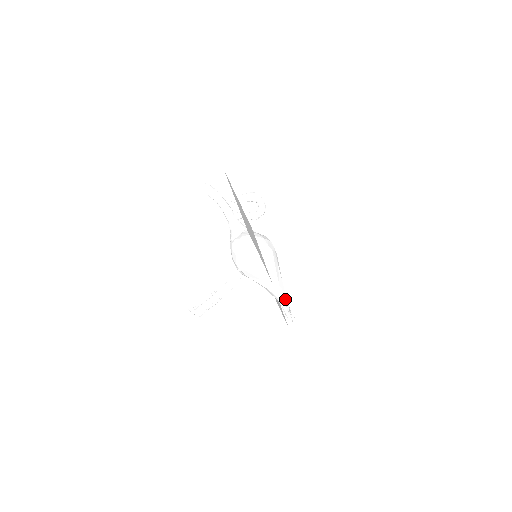
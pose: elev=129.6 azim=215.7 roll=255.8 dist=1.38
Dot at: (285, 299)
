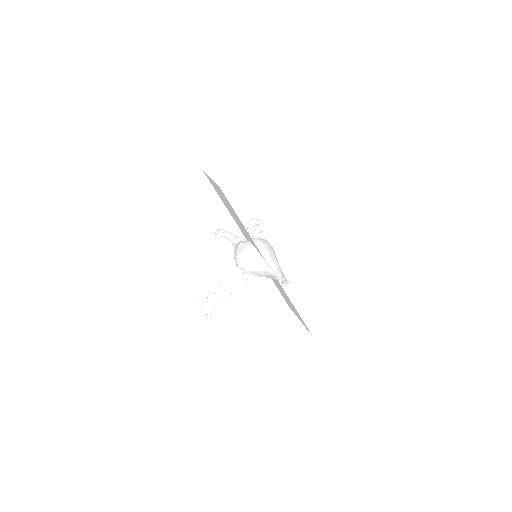
Dot at: (279, 271)
